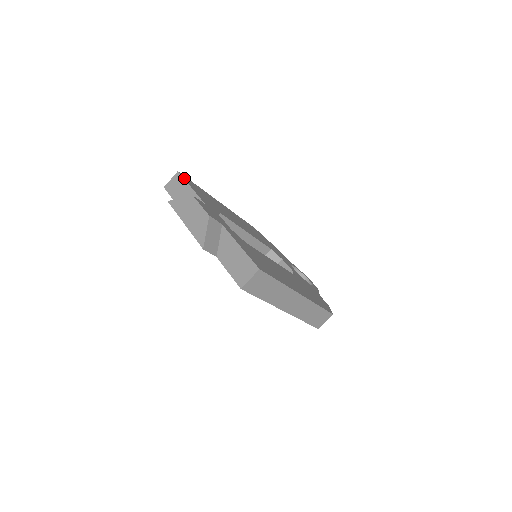
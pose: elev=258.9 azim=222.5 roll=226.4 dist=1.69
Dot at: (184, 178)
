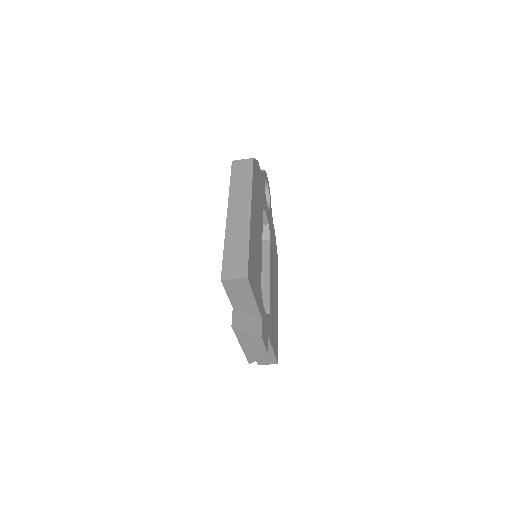
Dot at: (251, 285)
